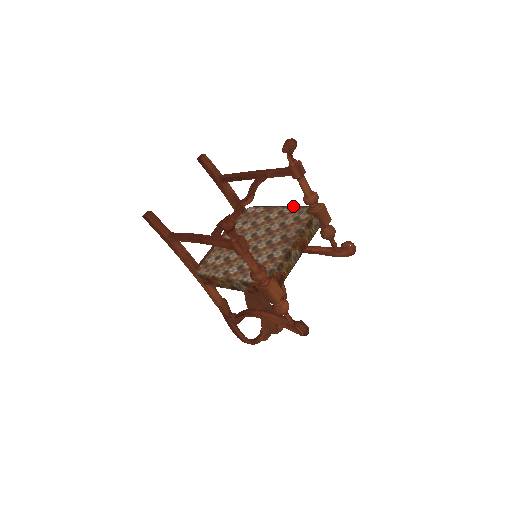
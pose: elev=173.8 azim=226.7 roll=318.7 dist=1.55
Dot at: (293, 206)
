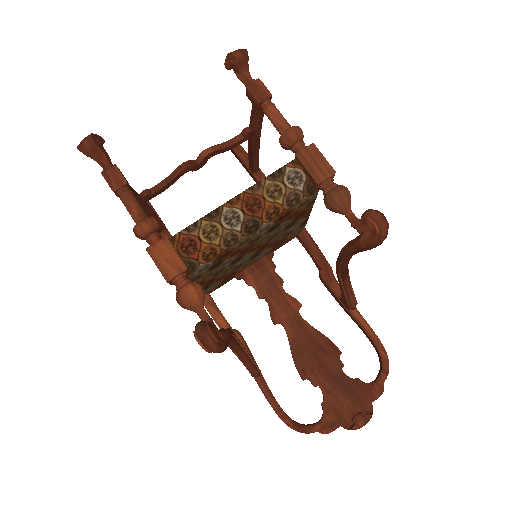
Dot at: occluded
